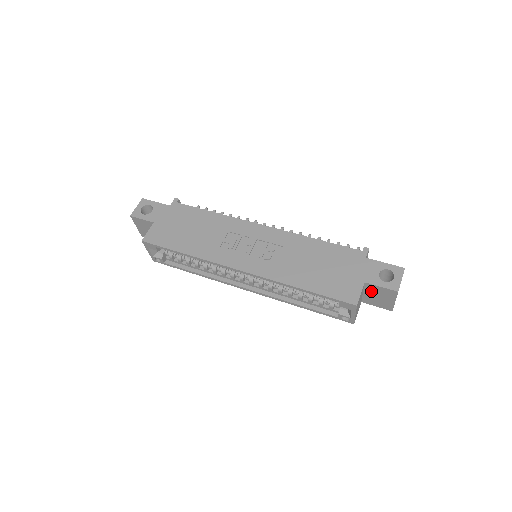
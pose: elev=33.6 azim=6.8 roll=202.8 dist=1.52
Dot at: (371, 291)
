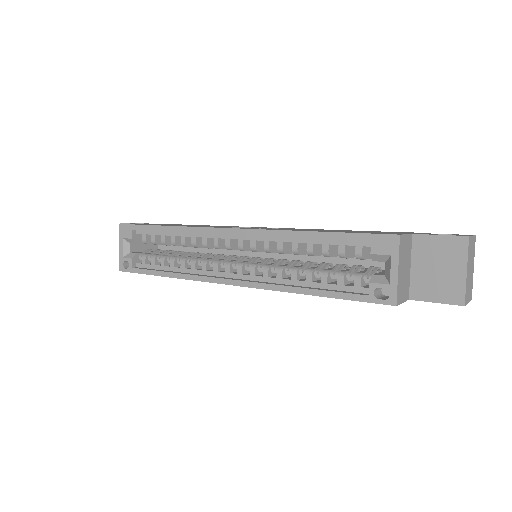
Dot at: (424, 256)
